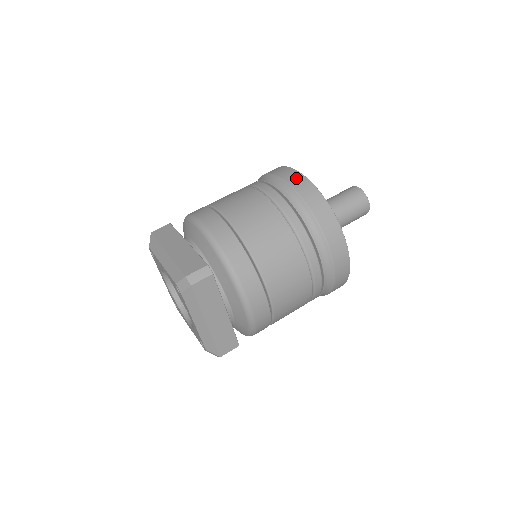
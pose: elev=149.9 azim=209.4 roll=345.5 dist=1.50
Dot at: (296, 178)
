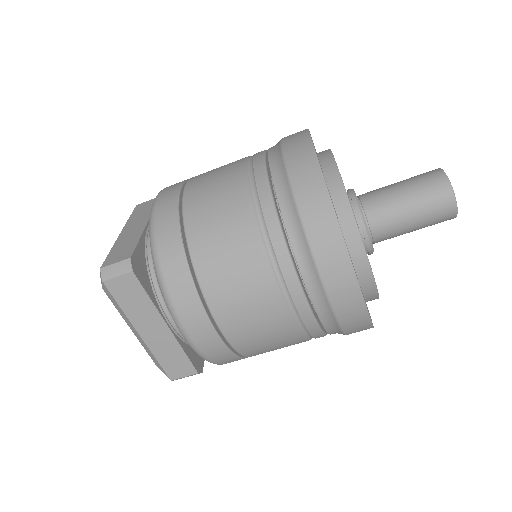
Dot at: (298, 146)
